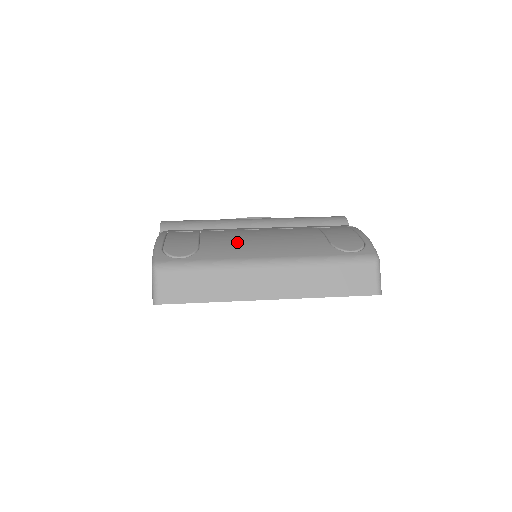
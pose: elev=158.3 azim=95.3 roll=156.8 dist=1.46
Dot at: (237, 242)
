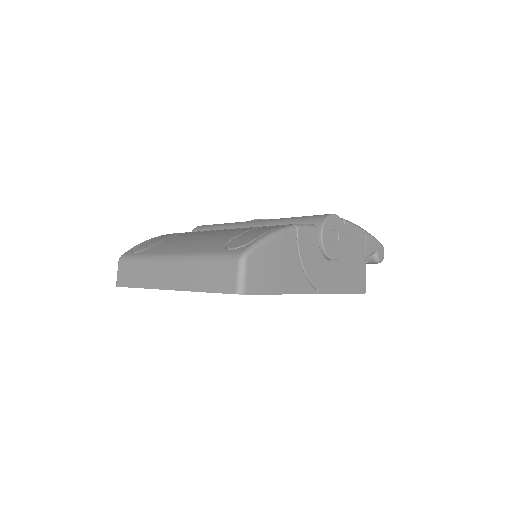
Dot at: (178, 241)
